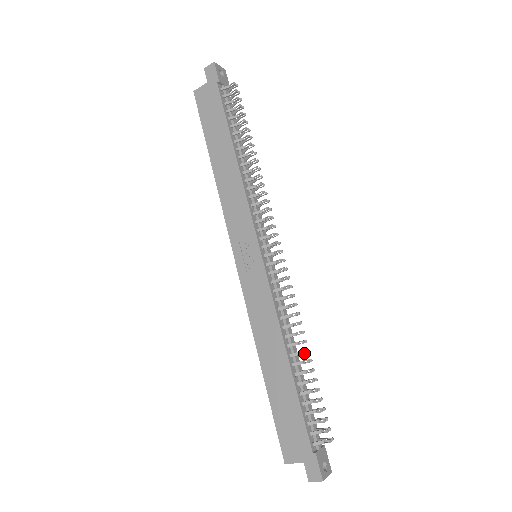
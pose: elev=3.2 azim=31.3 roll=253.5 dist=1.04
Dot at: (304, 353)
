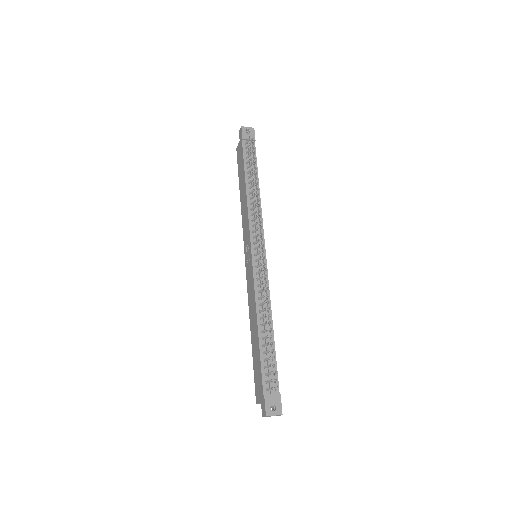
Dot at: (266, 323)
